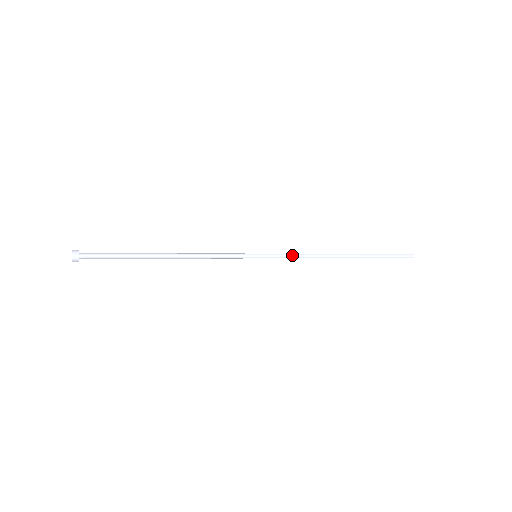
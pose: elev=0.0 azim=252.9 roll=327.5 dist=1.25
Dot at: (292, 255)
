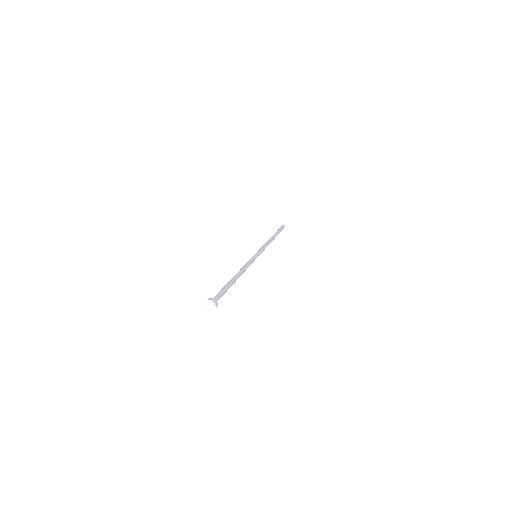
Dot at: (263, 247)
